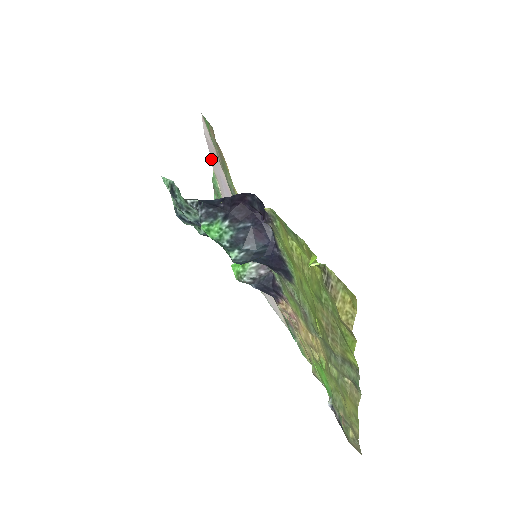
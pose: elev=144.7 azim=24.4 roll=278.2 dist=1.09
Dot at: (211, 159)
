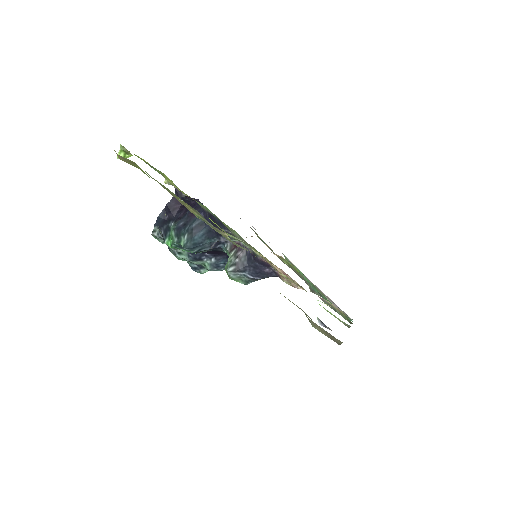
Dot at: occluded
